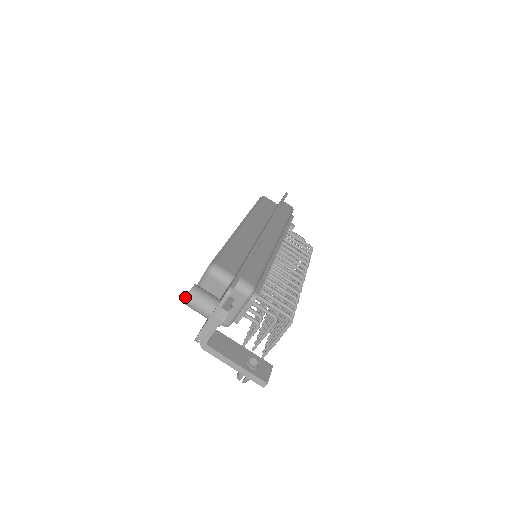
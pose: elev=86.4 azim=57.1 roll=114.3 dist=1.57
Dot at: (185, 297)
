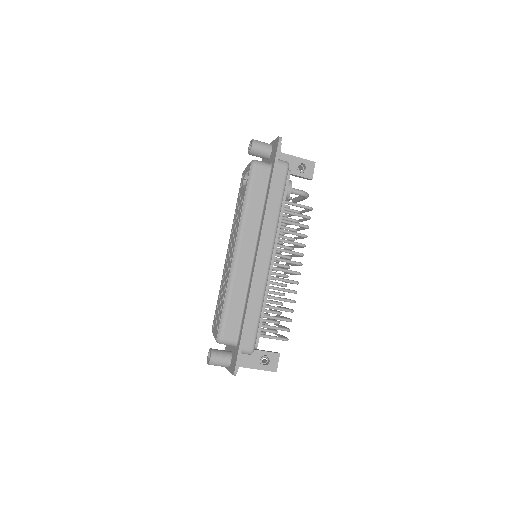
Dot at: occluded
